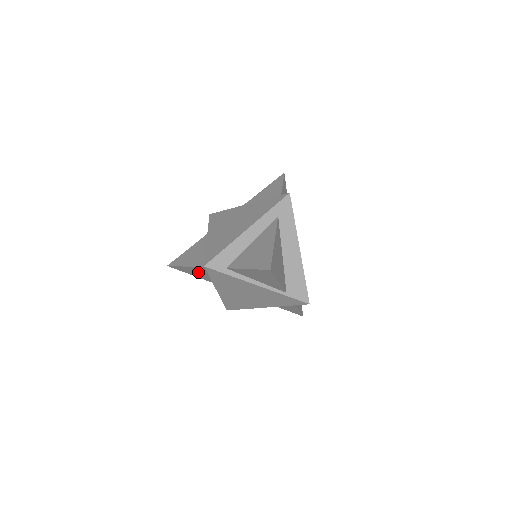
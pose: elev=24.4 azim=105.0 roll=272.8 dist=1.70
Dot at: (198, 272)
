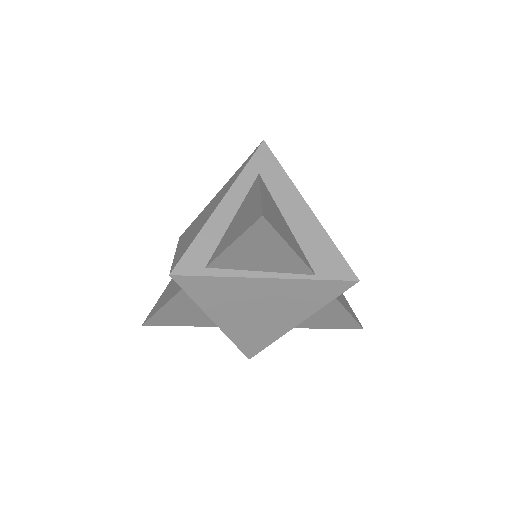
Dot at: (182, 311)
